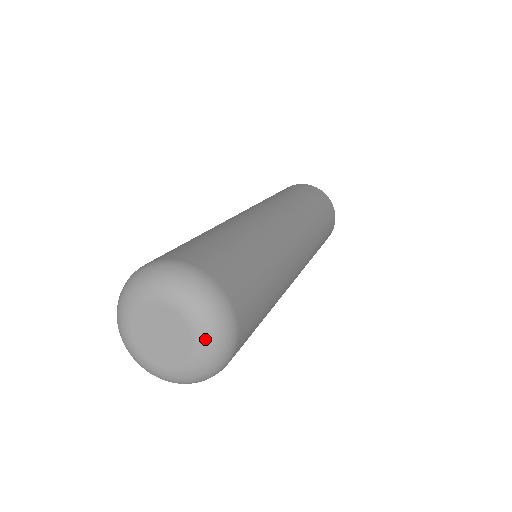
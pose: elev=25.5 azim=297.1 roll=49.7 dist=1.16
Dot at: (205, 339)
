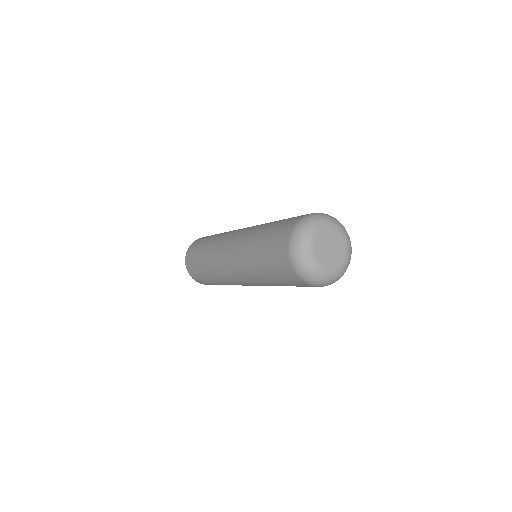
Dot at: (349, 254)
